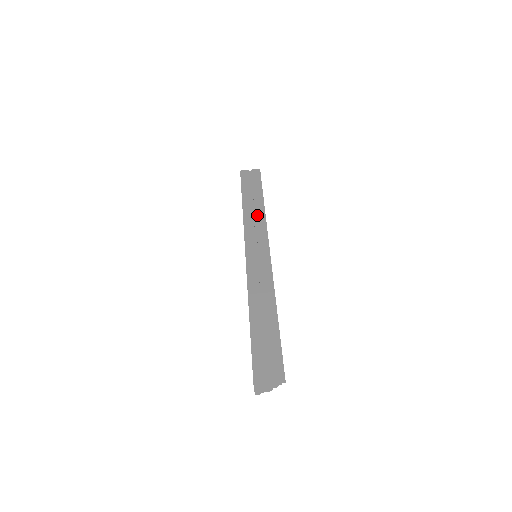
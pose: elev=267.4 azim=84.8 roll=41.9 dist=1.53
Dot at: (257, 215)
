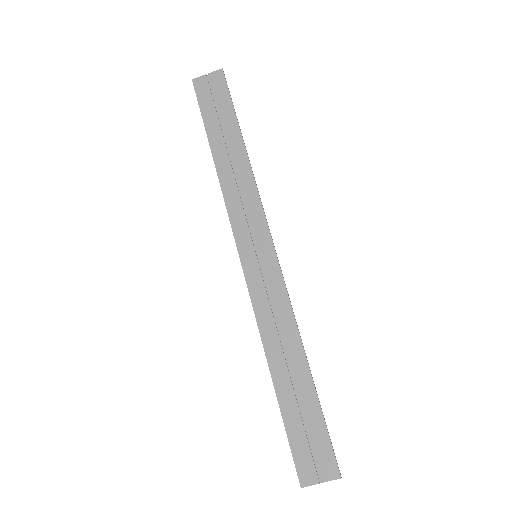
Dot at: (240, 177)
